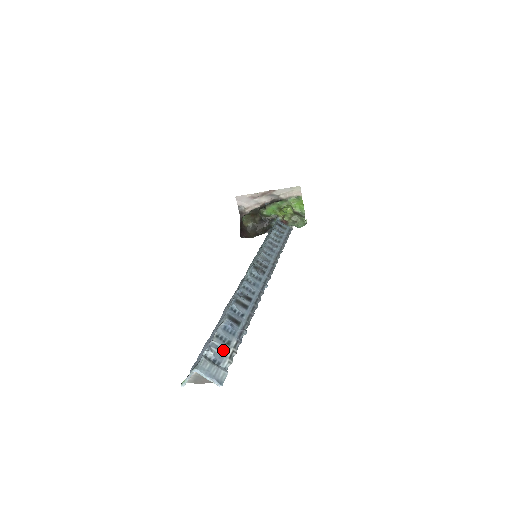
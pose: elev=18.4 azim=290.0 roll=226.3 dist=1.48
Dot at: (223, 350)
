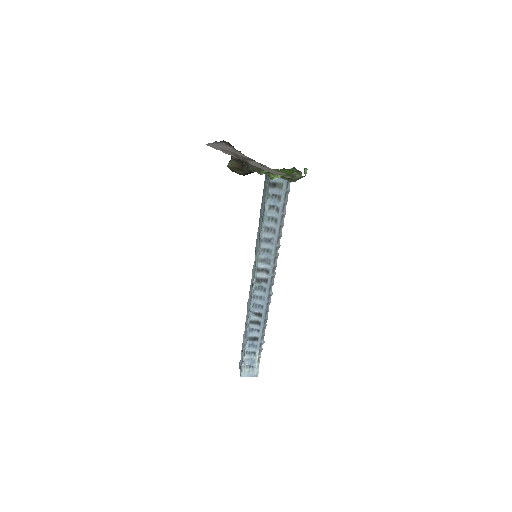
Dot at: (252, 360)
